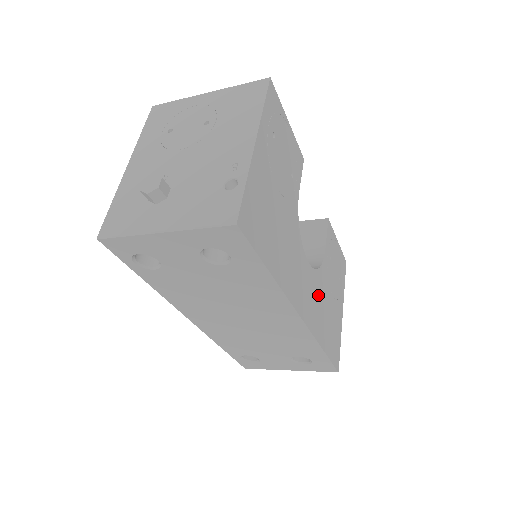
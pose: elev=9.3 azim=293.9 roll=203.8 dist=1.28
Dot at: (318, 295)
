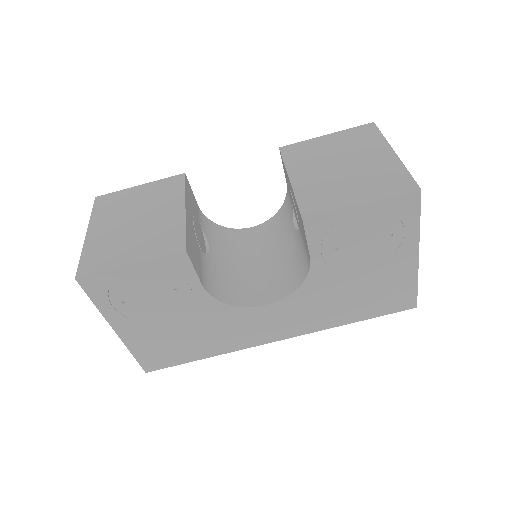
Dot at: (311, 304)
